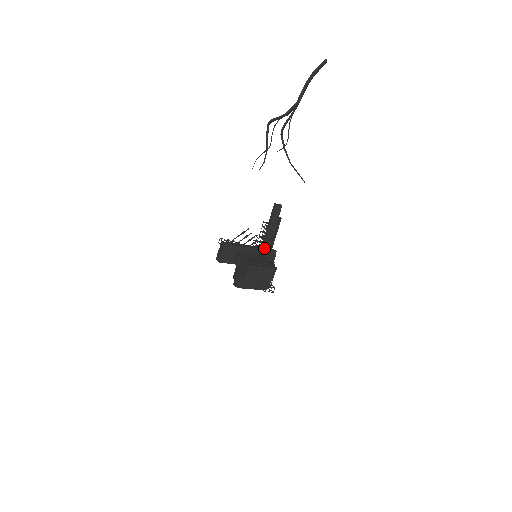
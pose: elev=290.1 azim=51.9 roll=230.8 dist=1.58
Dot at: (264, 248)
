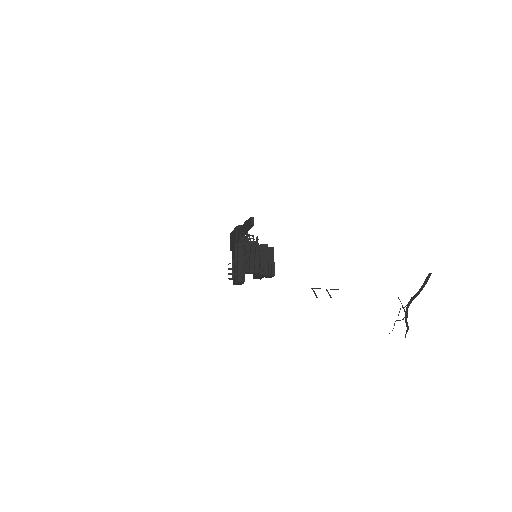
Dot at: occluded
